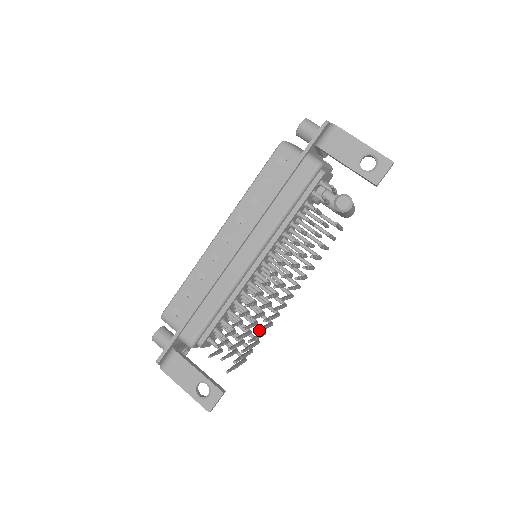
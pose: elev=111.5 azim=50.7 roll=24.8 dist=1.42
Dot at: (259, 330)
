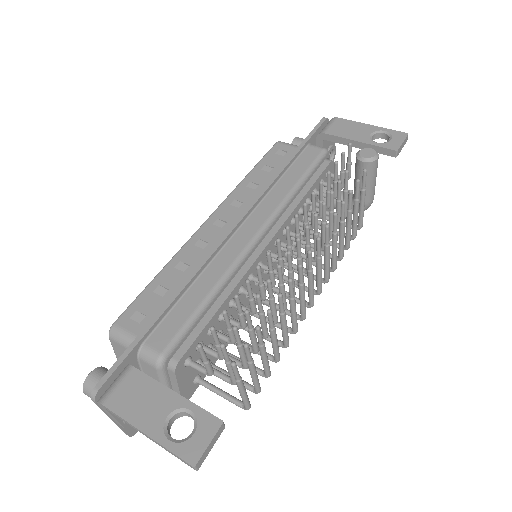
Dot at: (282, 297)
